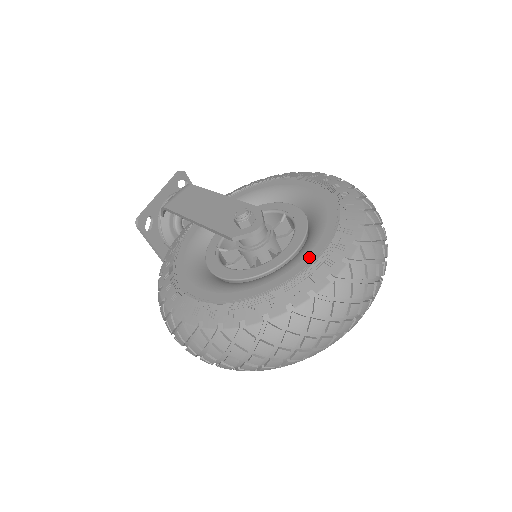
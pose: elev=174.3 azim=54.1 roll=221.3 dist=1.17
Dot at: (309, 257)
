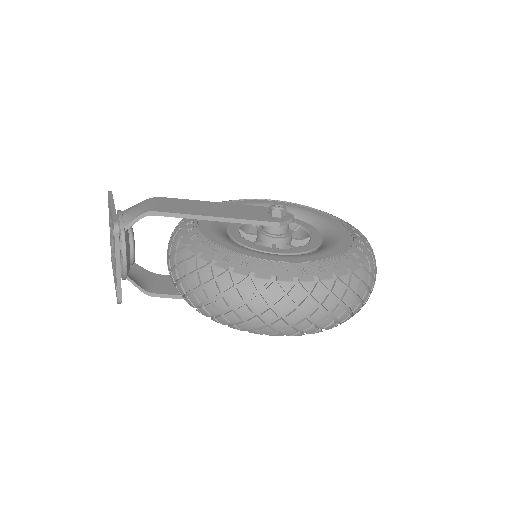
Dot at: (344, 232)
